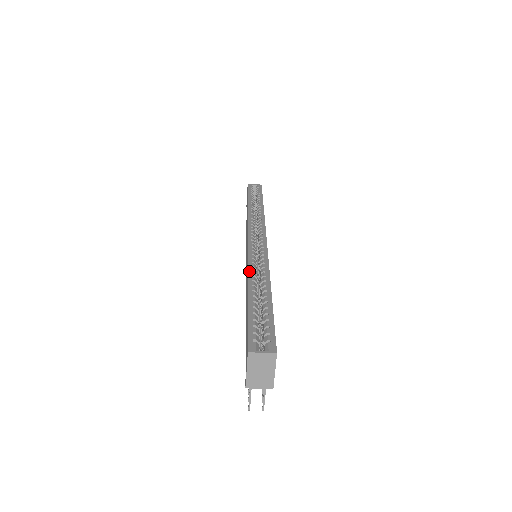
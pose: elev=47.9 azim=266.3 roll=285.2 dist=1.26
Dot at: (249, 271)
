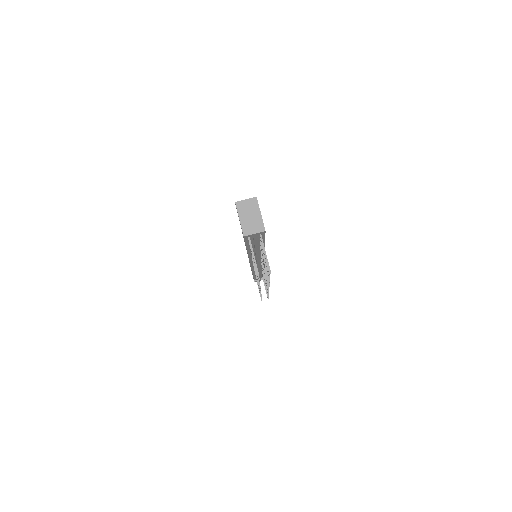
Dot at: occluded
